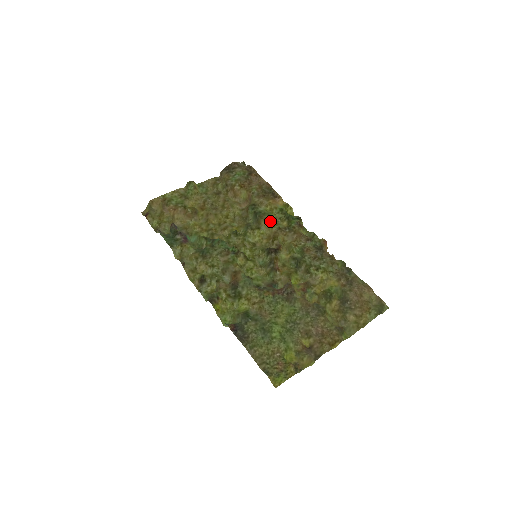
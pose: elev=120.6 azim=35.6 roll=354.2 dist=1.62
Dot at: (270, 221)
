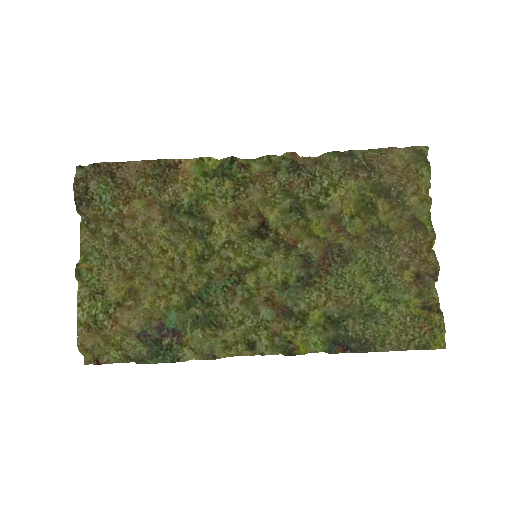
Dot at: (212, 202)
